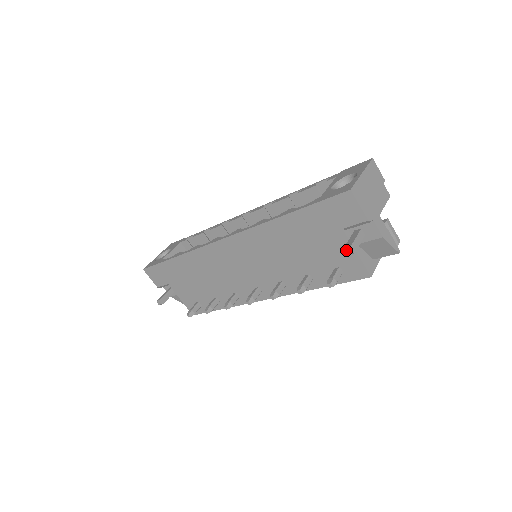
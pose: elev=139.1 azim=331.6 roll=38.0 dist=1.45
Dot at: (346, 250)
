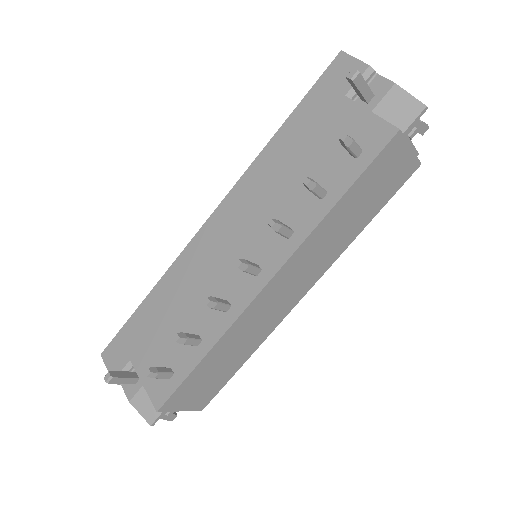
Dot at: occluded
